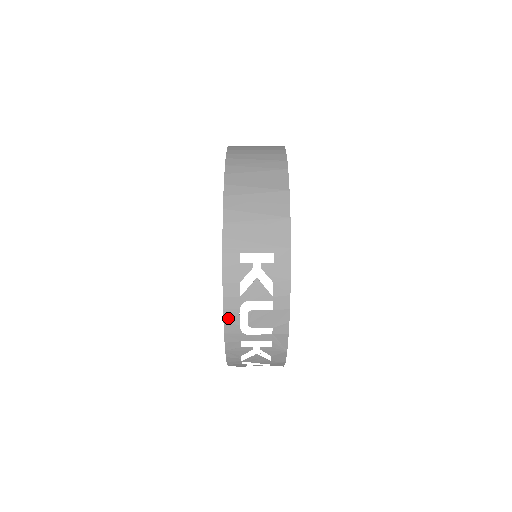
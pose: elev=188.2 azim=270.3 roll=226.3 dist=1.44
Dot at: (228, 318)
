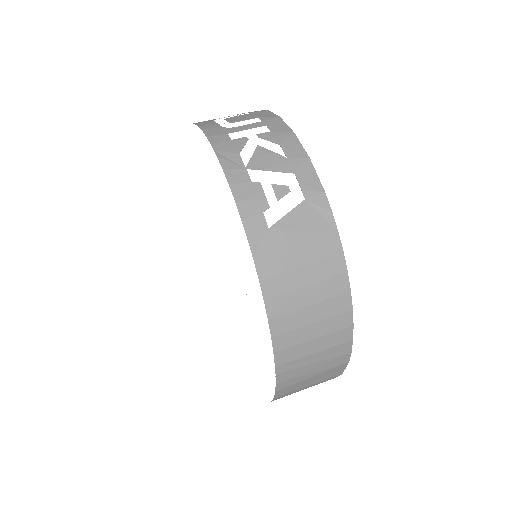
Dot at: occluded
